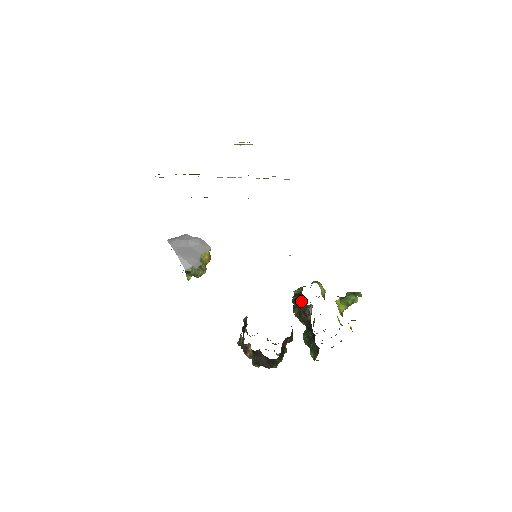
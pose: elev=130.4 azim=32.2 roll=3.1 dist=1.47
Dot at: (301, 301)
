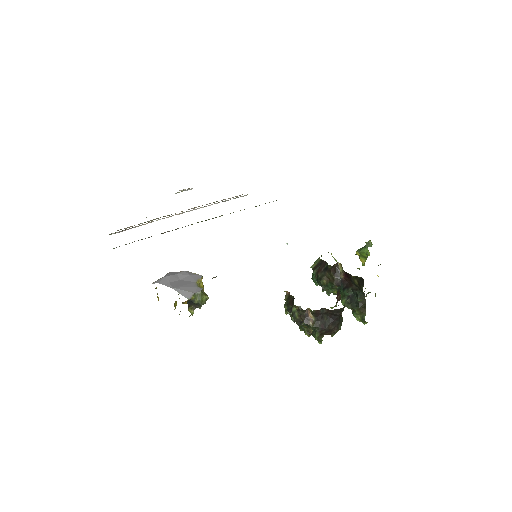
Dot at: (325, 266)
